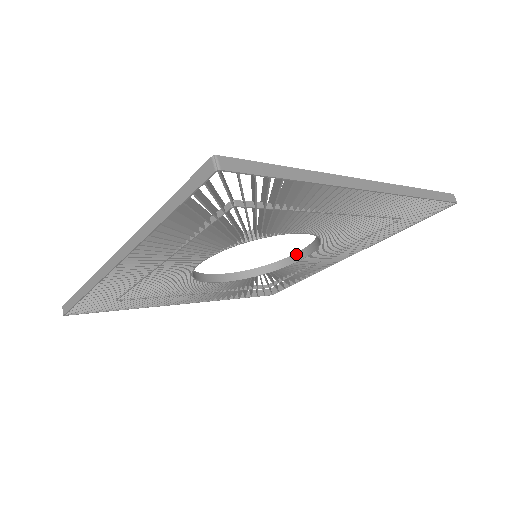
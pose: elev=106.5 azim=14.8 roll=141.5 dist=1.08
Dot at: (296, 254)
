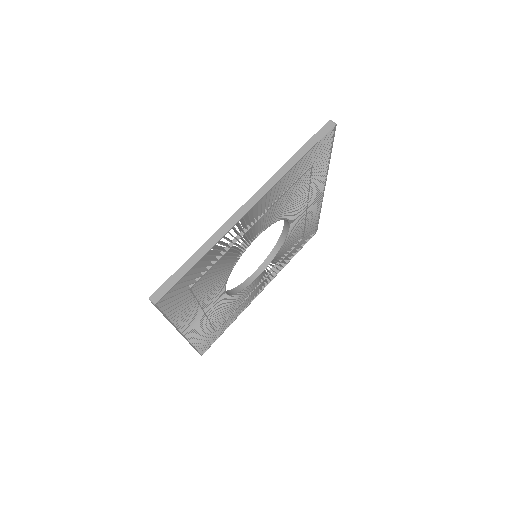
Dot at: (254, 274)
